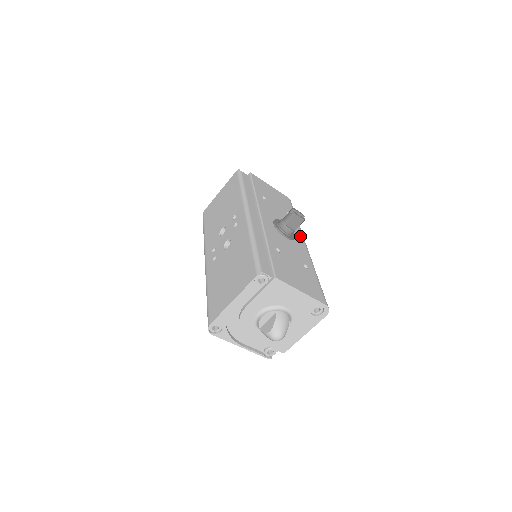
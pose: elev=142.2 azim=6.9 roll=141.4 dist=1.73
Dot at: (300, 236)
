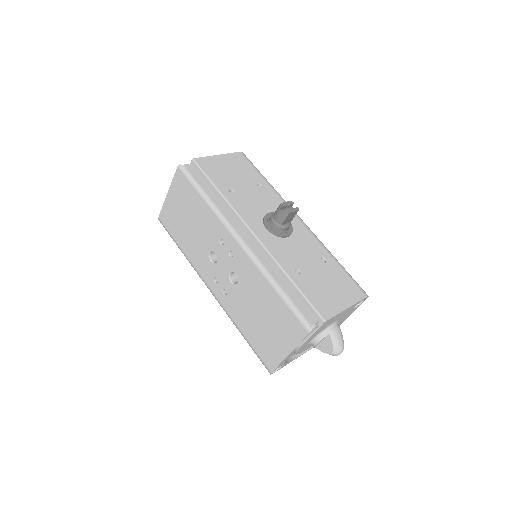
Dot at: occluded
